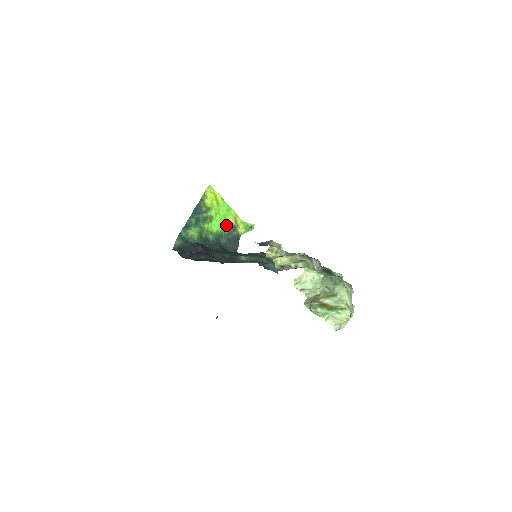
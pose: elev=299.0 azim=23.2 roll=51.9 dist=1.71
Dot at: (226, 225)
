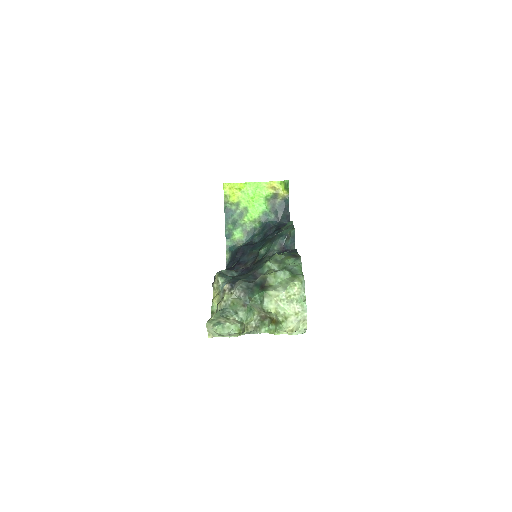
Dot at: (265, 201)
